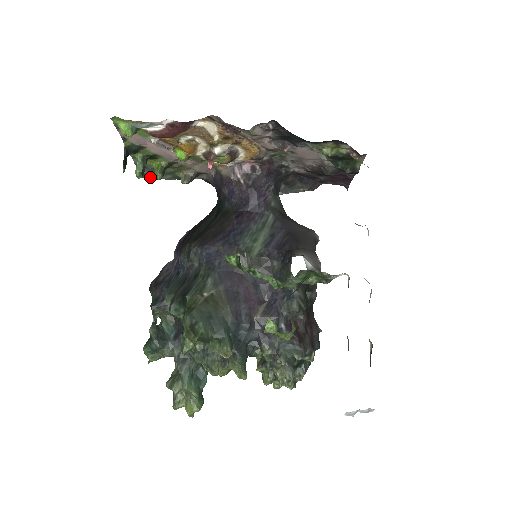
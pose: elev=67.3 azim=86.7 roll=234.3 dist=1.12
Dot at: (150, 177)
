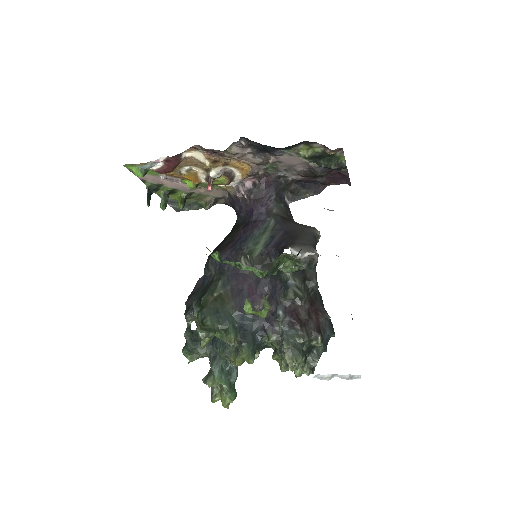
Dot at: (182, 210)
